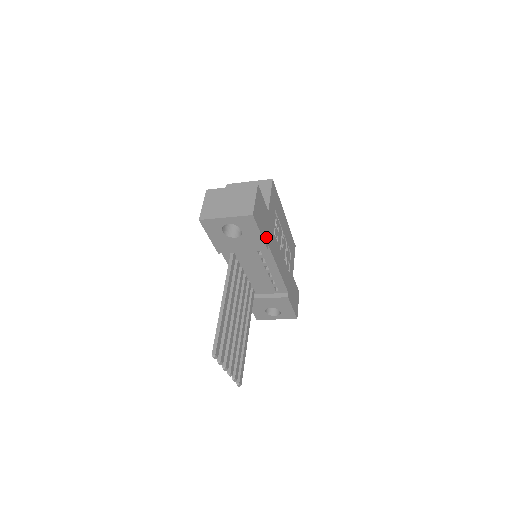
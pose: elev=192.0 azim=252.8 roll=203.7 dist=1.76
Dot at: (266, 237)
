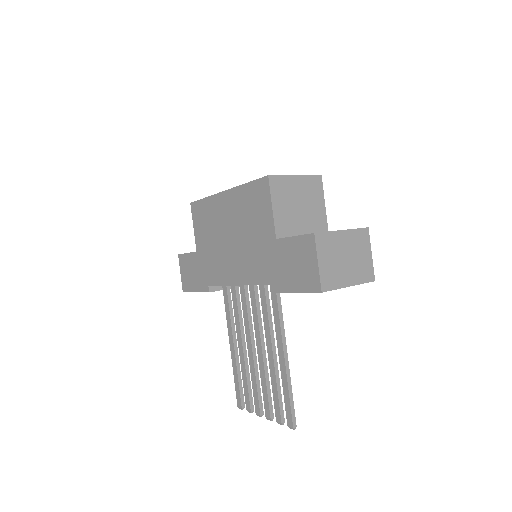
Dot at: occluded
